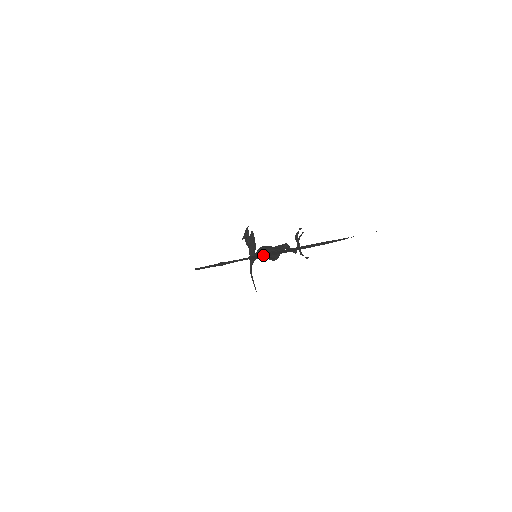
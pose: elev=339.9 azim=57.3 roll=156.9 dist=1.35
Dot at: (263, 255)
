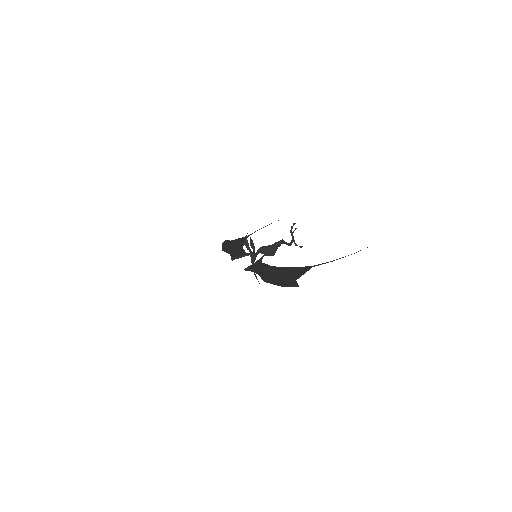
Dot at: (252, 271)
